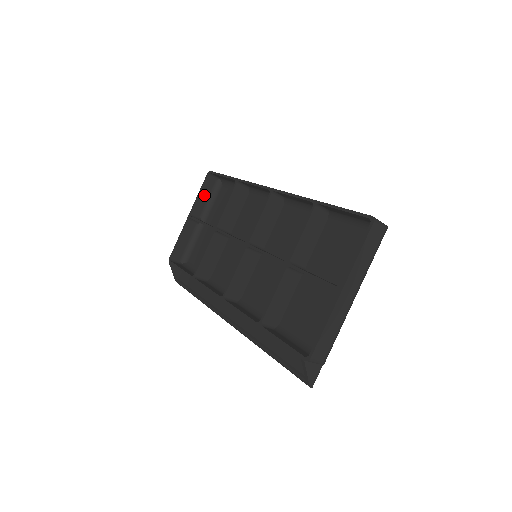
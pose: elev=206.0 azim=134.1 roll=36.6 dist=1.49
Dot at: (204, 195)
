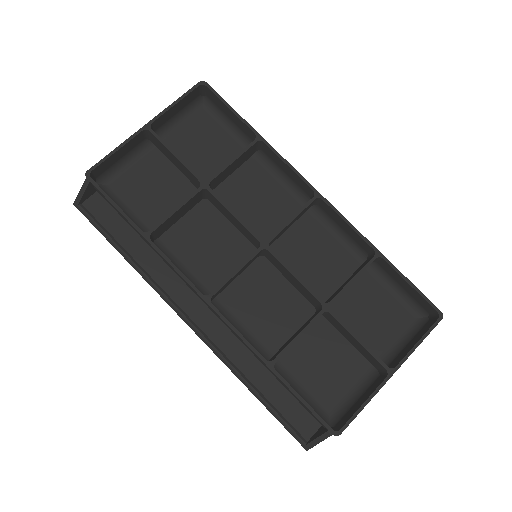
Dot at: (178, 107)
